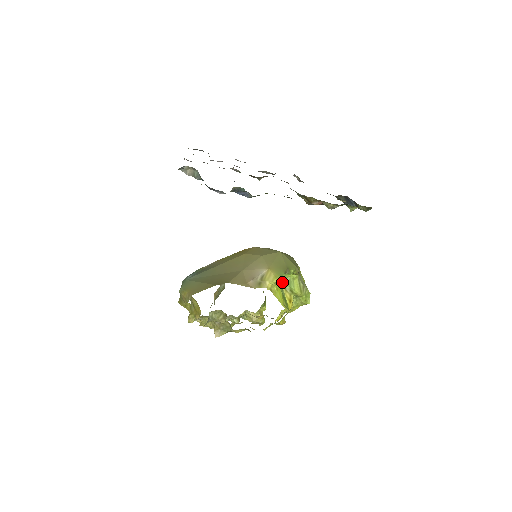
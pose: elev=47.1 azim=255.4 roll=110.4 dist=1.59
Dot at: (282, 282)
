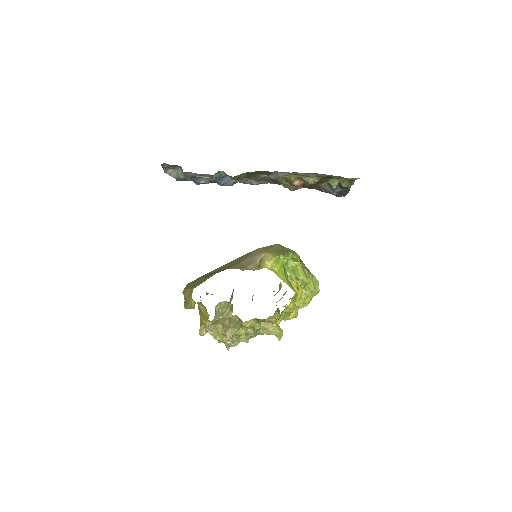
Dot at: (285, 270)
